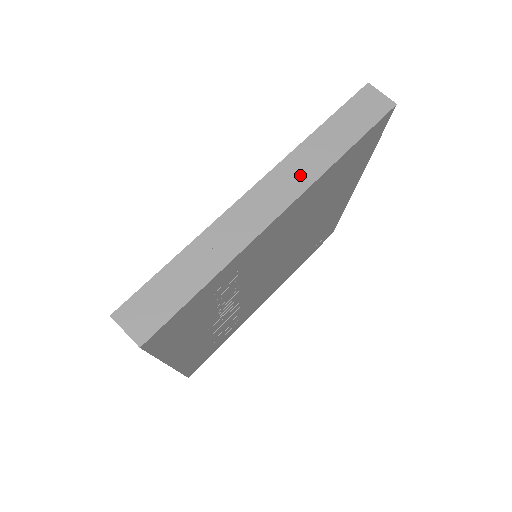
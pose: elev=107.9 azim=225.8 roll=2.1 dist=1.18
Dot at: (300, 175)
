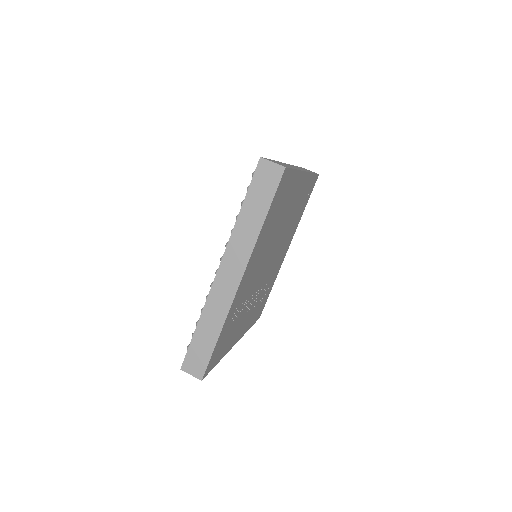
Dot at: (242, 251)
